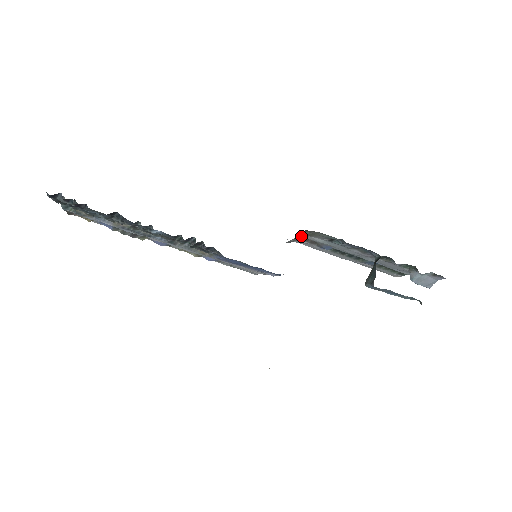
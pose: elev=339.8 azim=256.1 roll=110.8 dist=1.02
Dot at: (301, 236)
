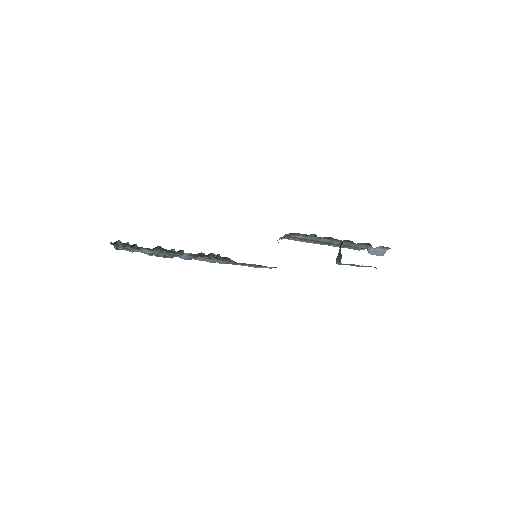
Dot at: (285, 236)
